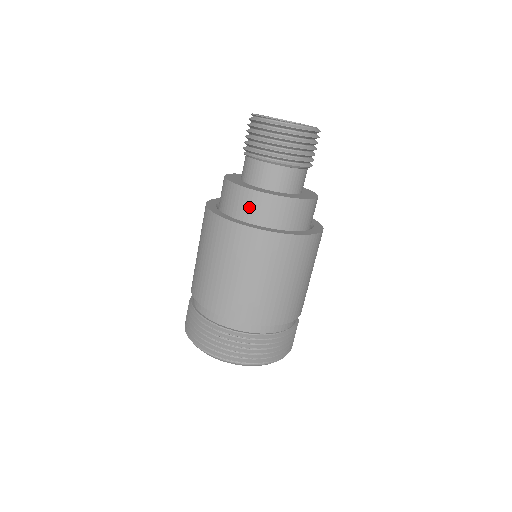
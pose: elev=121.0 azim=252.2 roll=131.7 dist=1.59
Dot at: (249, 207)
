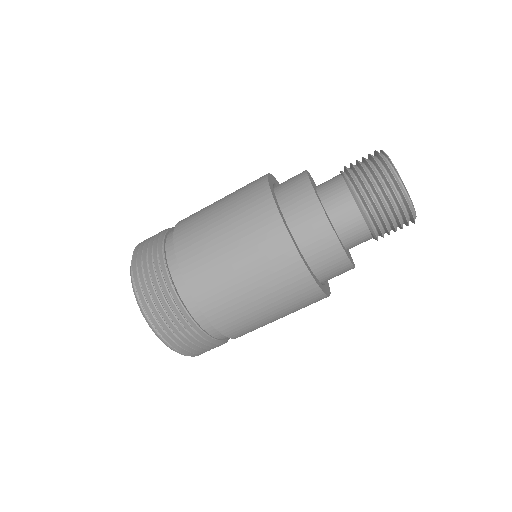
Dot at: (307, 225)
